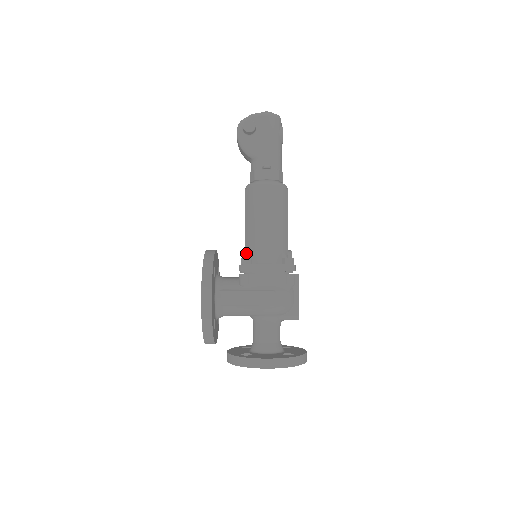
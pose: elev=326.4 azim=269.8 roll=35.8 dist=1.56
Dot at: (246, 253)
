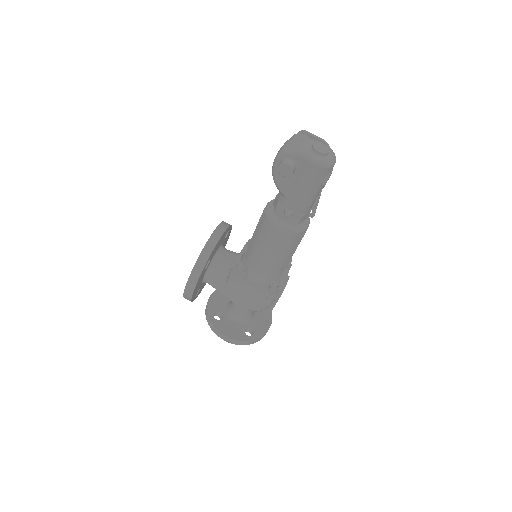
Dot at: (245, 256)
